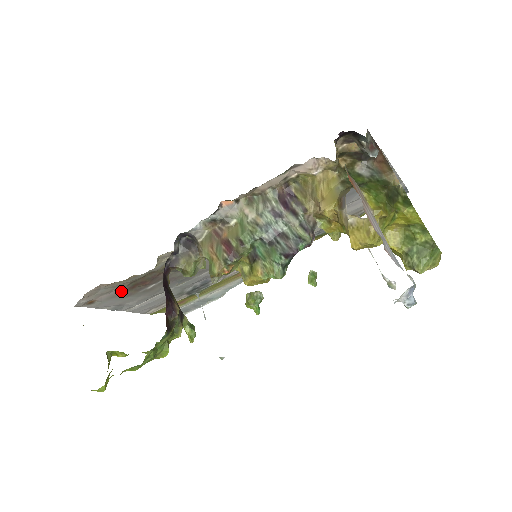
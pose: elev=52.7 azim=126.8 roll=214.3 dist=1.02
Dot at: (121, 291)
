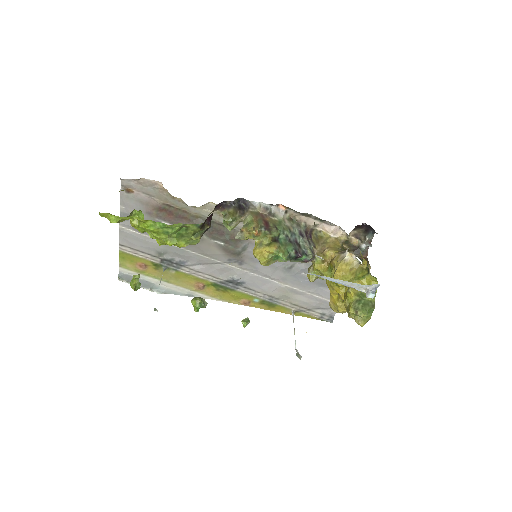
Dot at: (153, 204)
